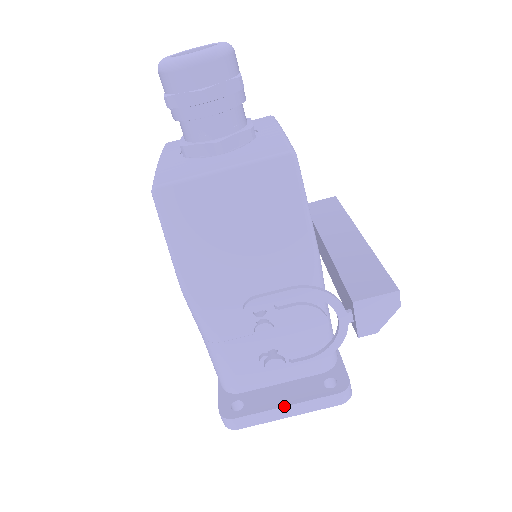
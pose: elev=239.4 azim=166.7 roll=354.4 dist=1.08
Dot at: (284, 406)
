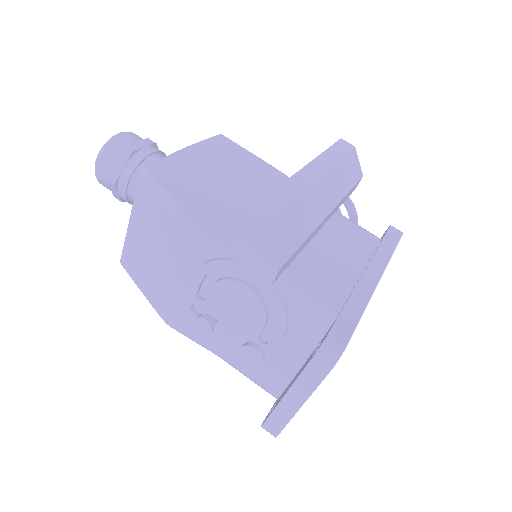
Dot at: (284, 395)
